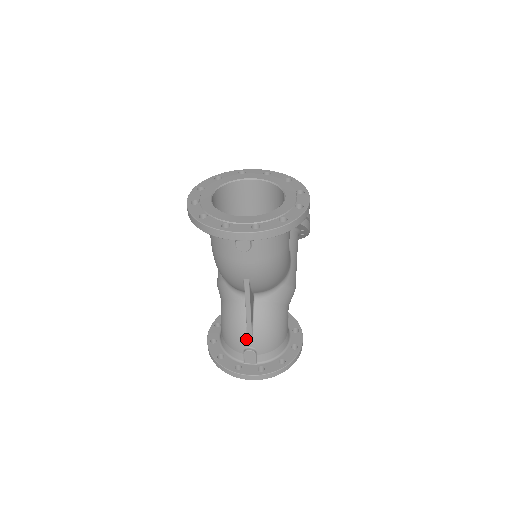
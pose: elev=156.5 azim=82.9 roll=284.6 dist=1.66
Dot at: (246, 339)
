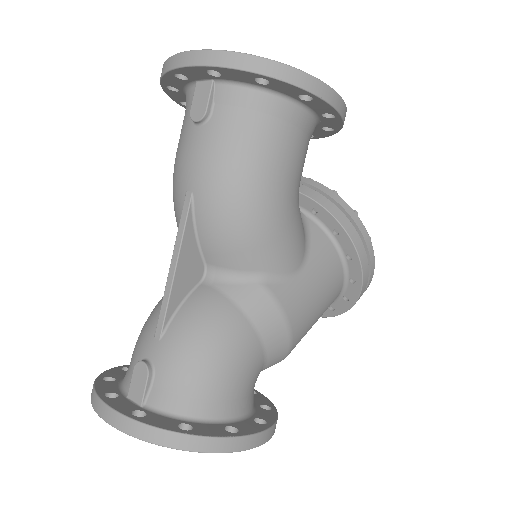
Dot at: (151, 340)
